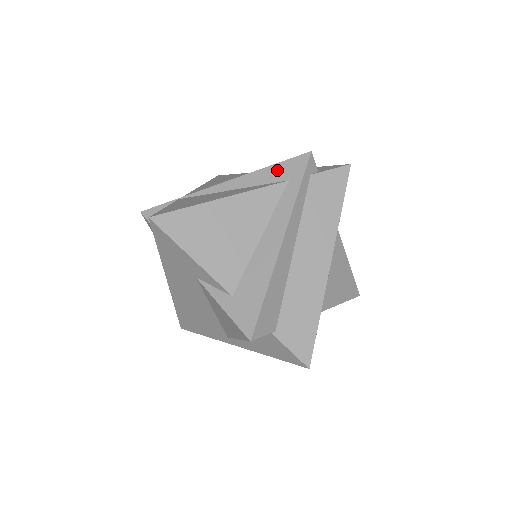
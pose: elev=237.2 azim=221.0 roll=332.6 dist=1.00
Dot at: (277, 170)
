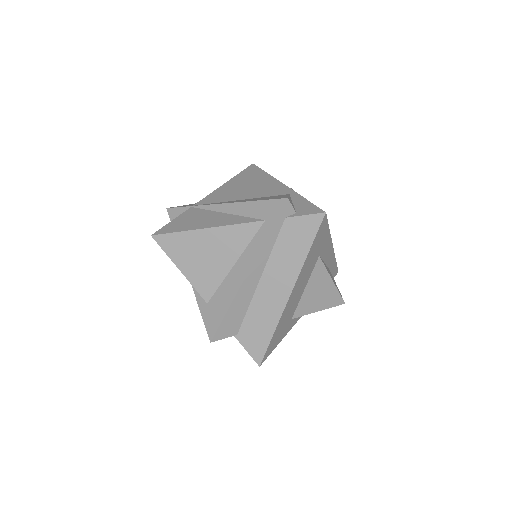
Dot at: (259, 207)
